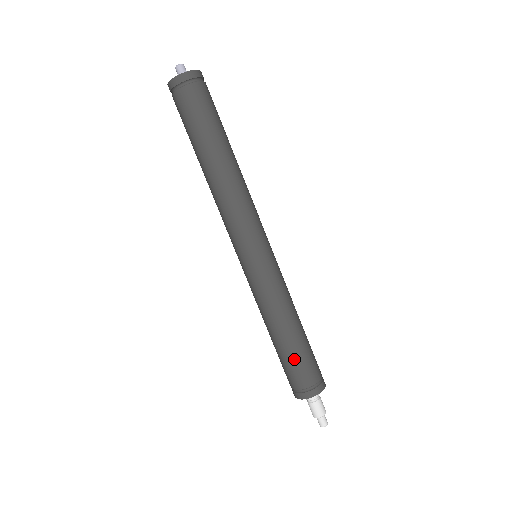
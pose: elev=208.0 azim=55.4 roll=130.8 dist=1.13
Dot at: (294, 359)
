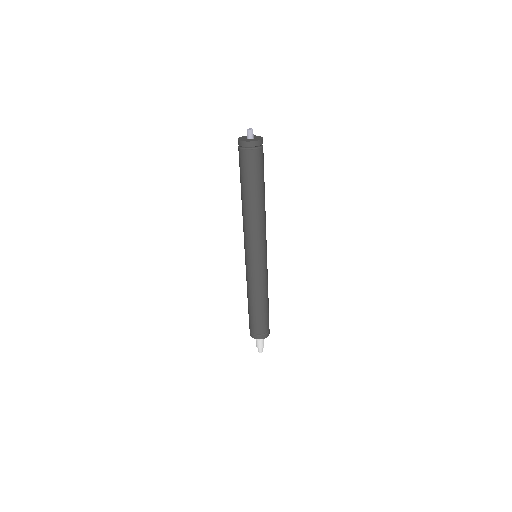
Dot at: (261, 318)
